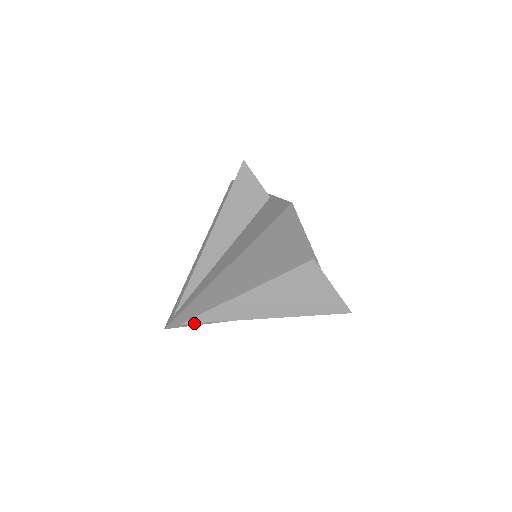
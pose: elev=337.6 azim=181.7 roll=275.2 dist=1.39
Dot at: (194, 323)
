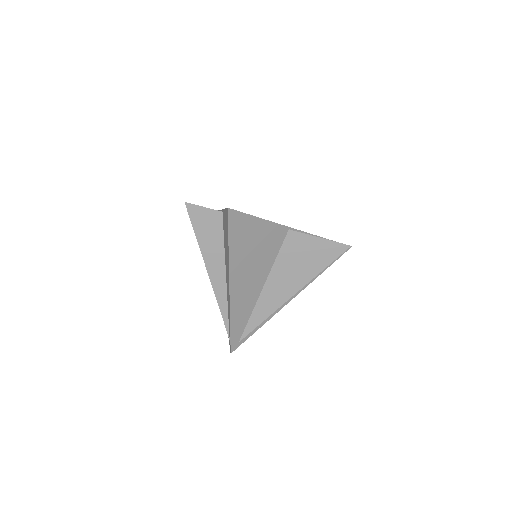
Dot at: (248, 335)
